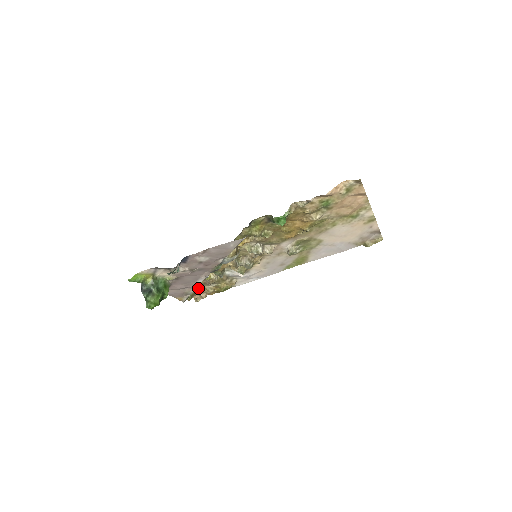
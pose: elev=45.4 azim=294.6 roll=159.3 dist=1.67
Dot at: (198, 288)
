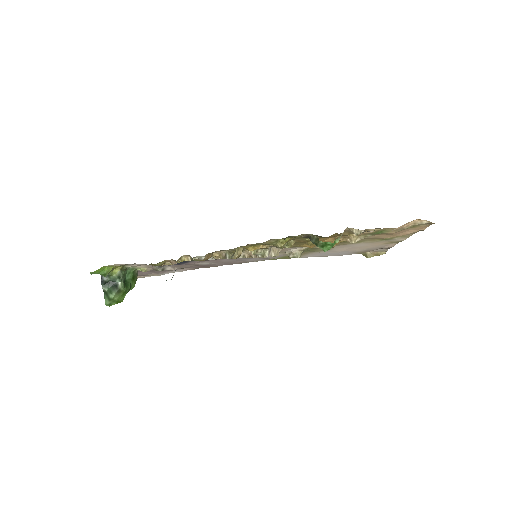
Dot at: occluded
